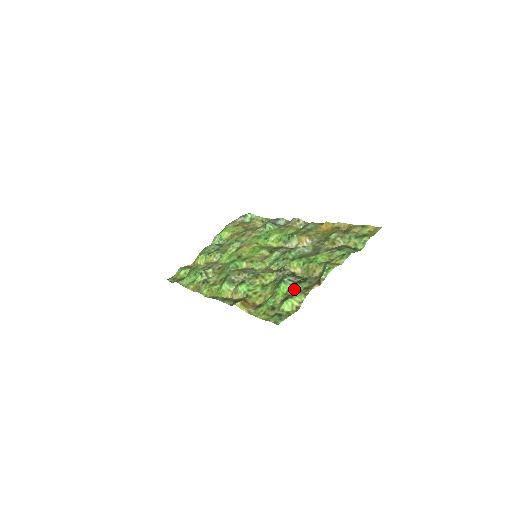
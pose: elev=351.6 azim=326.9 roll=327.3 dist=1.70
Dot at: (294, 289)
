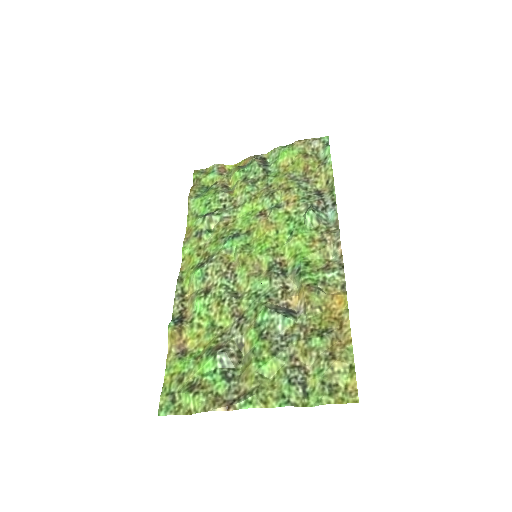
Dot at: (210, 382)
